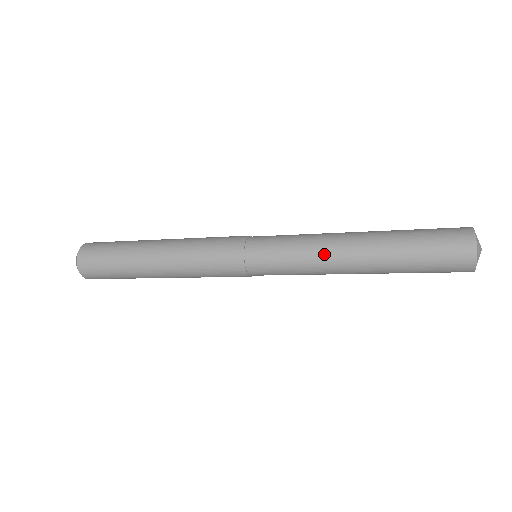
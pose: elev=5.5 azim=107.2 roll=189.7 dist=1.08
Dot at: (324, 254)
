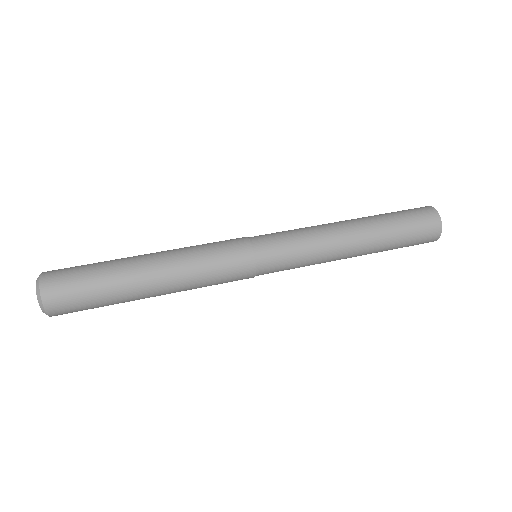
Dot at: occluded
